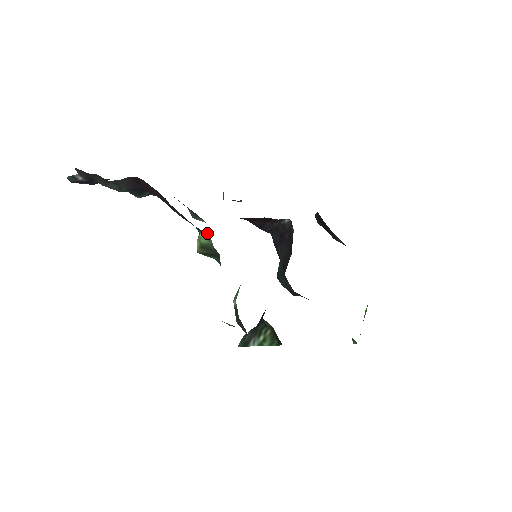
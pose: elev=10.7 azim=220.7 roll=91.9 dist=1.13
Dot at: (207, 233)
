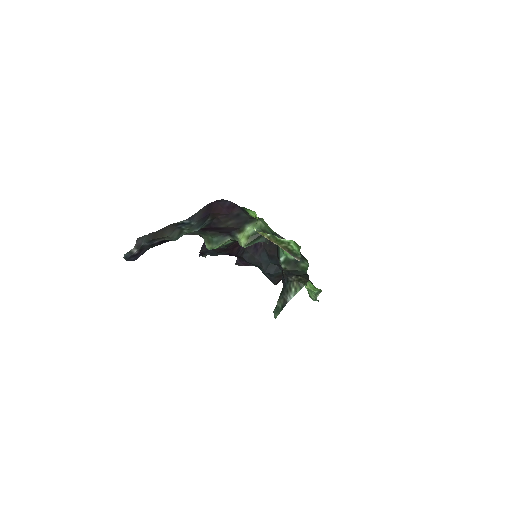
Dot at: occluded
